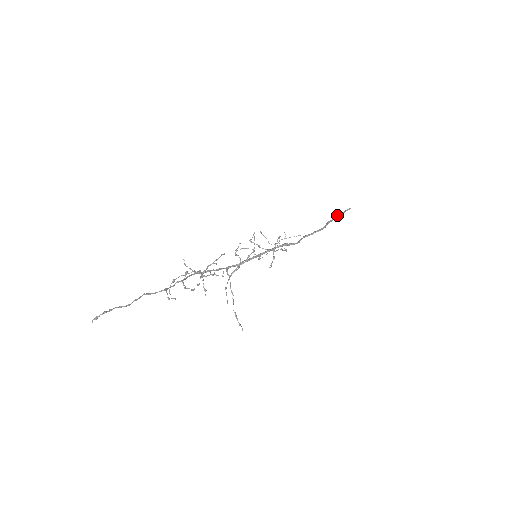
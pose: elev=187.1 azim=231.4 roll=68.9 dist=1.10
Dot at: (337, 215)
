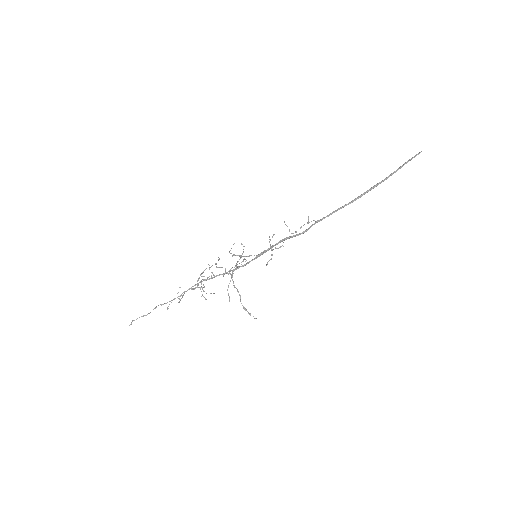
Dot at: occluded
